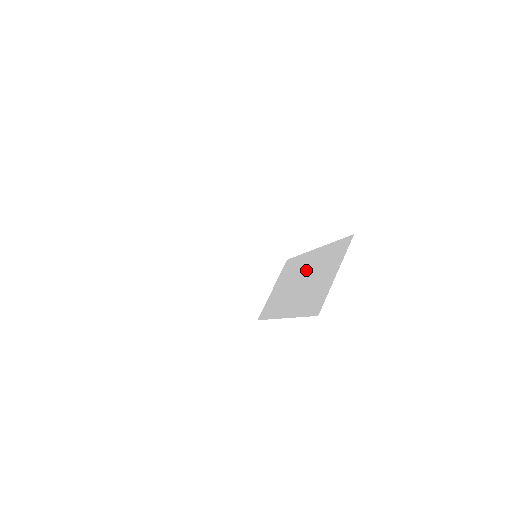
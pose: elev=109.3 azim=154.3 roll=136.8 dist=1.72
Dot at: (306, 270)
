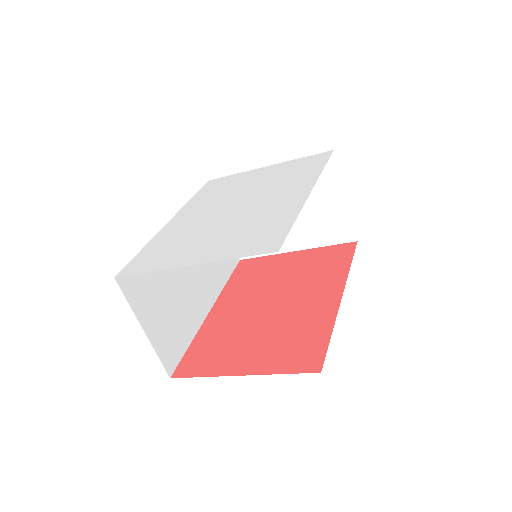
Dot at: occluded
